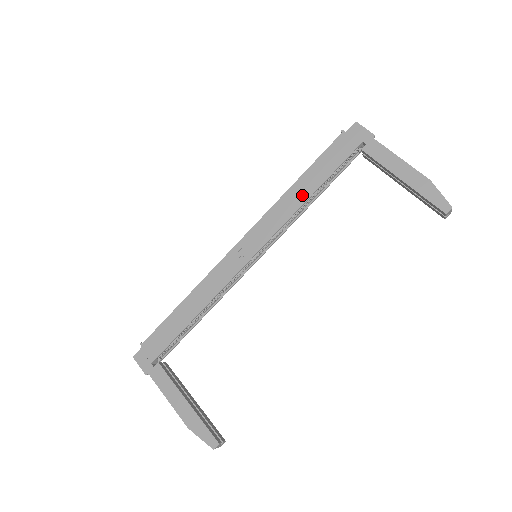
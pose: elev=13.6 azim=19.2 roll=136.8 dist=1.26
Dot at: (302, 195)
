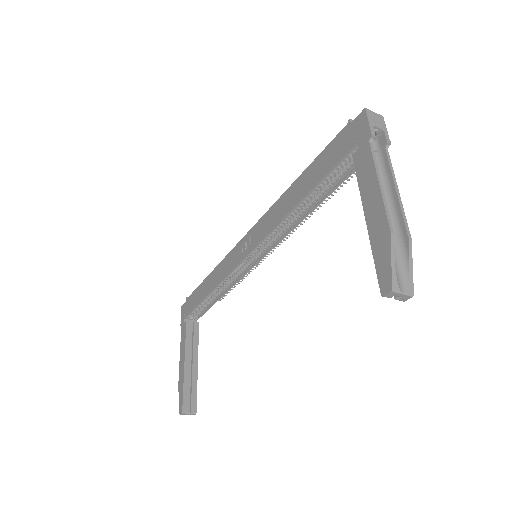
Dot at: (291, 201)
